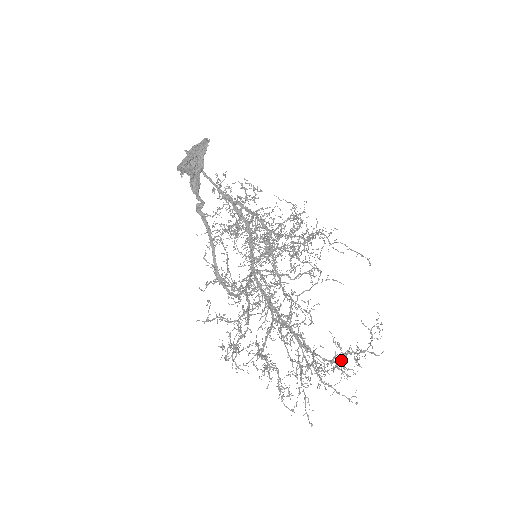
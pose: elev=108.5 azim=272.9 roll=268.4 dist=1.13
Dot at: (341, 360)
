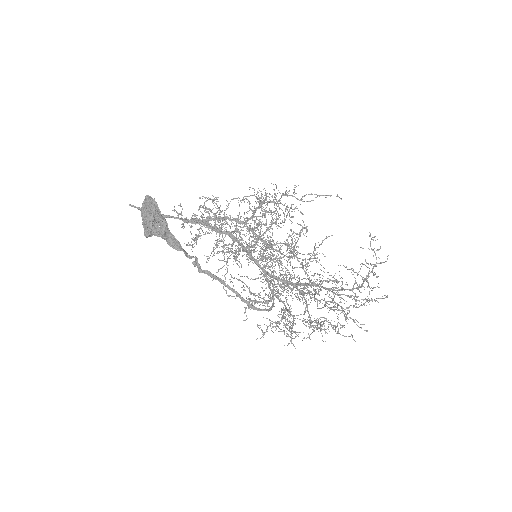
Dot at: occluded
